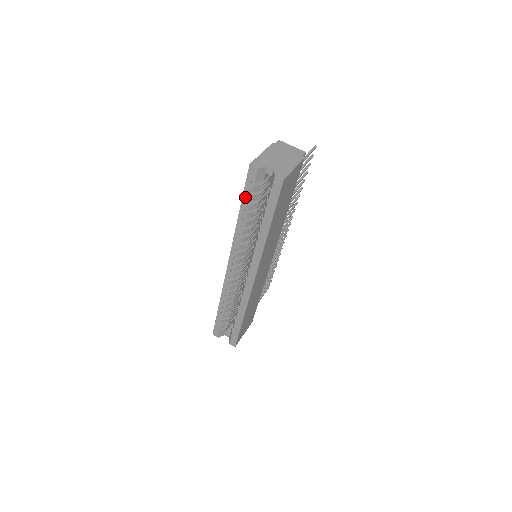
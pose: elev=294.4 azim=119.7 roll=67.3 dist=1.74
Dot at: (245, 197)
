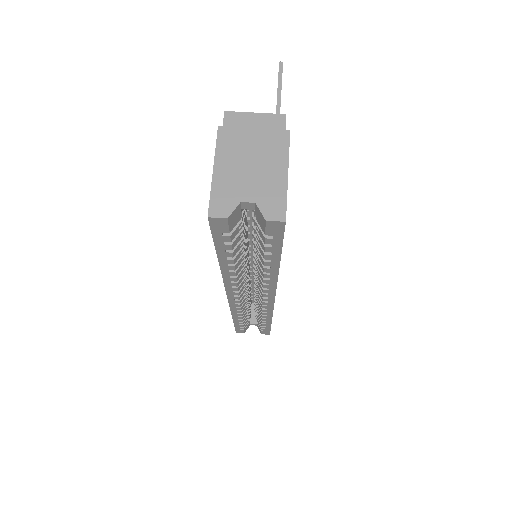
Dot at: (220, 248)
